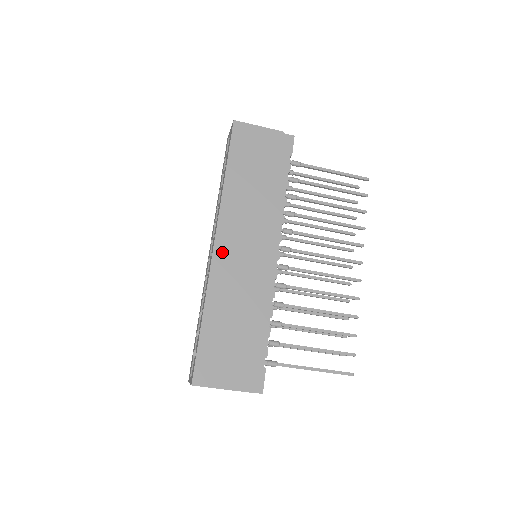
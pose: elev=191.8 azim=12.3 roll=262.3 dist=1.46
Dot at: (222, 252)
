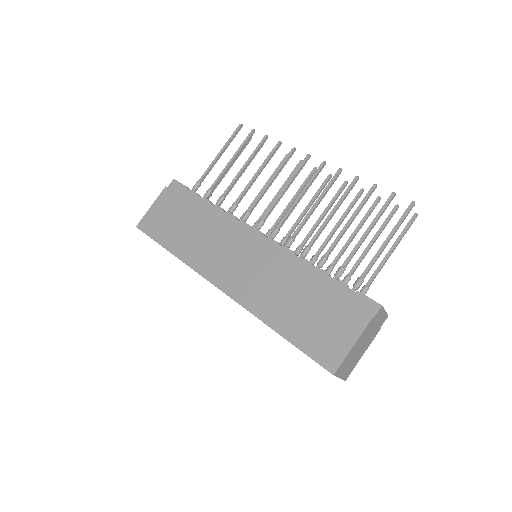
Dot at: (229, 285)
